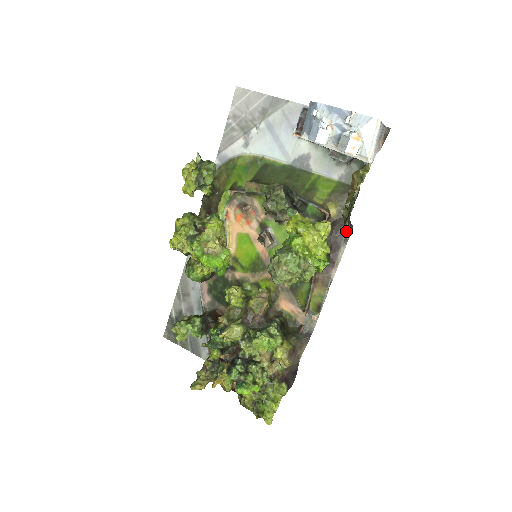
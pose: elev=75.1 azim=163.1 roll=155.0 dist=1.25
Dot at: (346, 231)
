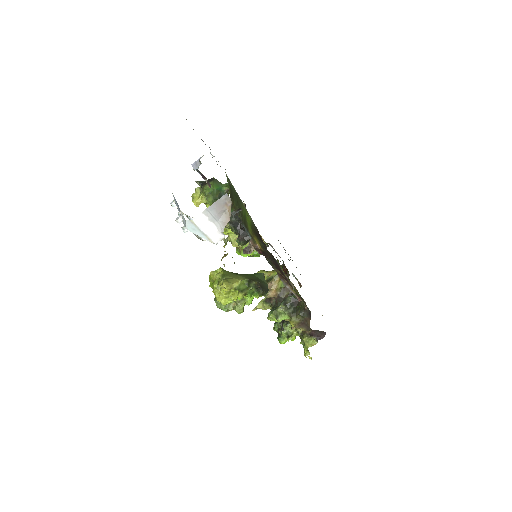
Dot at: (275, 259)
